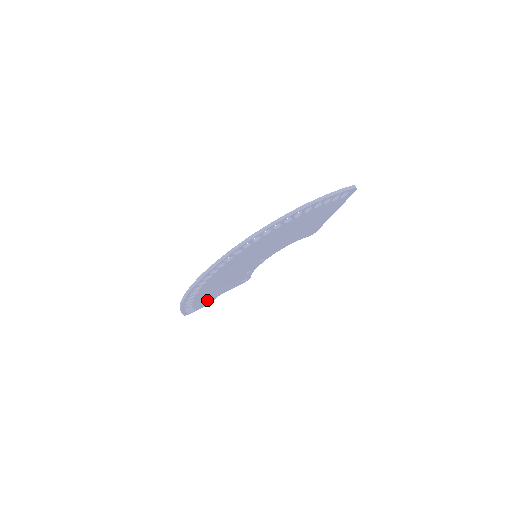
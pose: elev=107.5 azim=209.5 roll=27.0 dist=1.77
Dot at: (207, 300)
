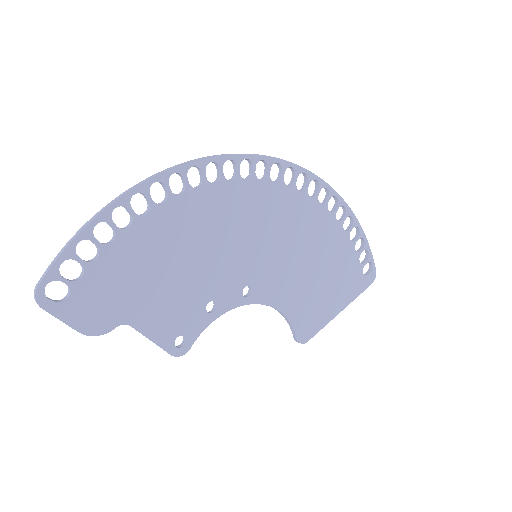
Dot at: (109, 298)
